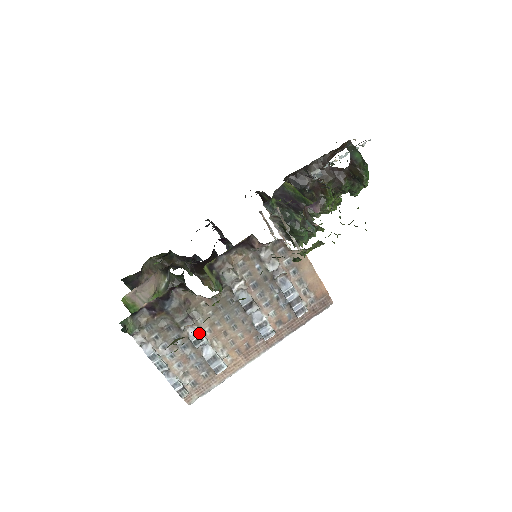
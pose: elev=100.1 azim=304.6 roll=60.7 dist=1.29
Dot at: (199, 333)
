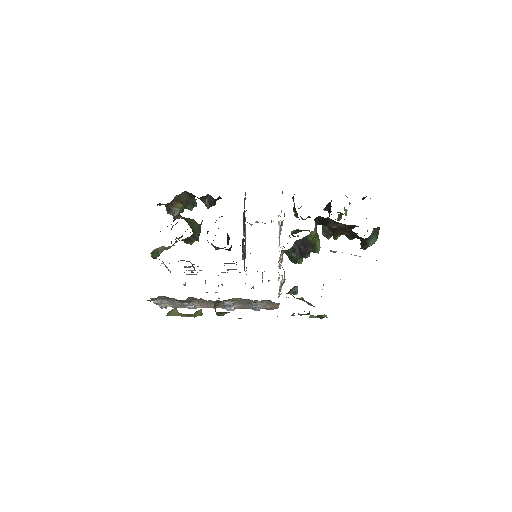
Dot at: (191, 304)
